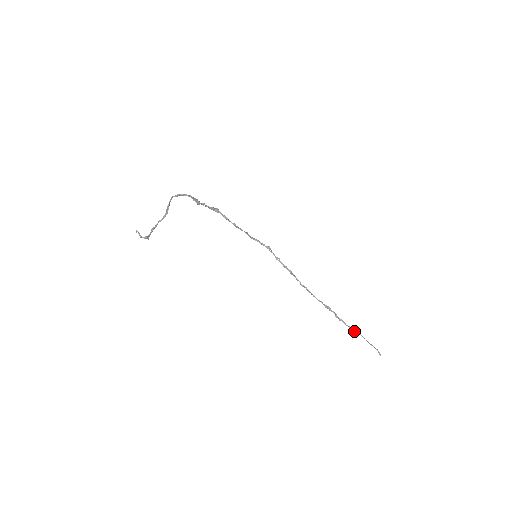
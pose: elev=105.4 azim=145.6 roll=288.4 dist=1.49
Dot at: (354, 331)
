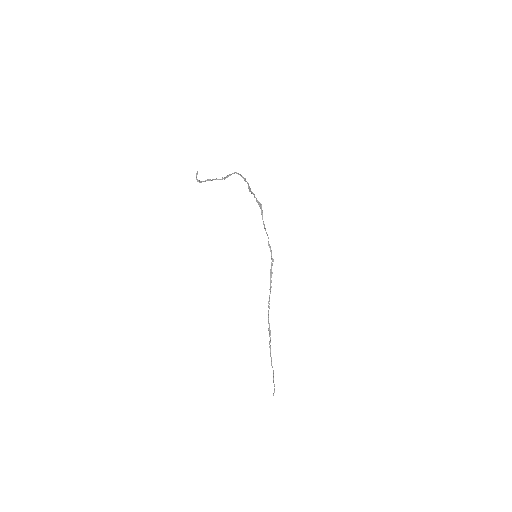
Dot at: (271, 363)
